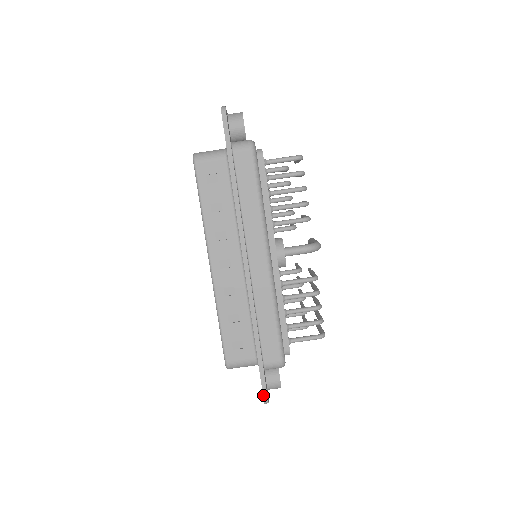
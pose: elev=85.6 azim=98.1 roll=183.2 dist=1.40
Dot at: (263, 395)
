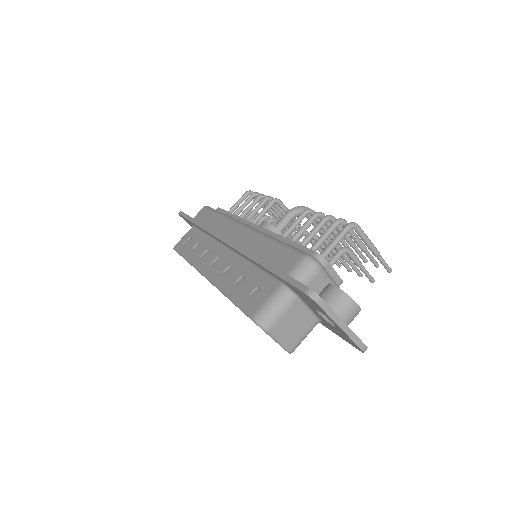
Dot at: (300, 290)
